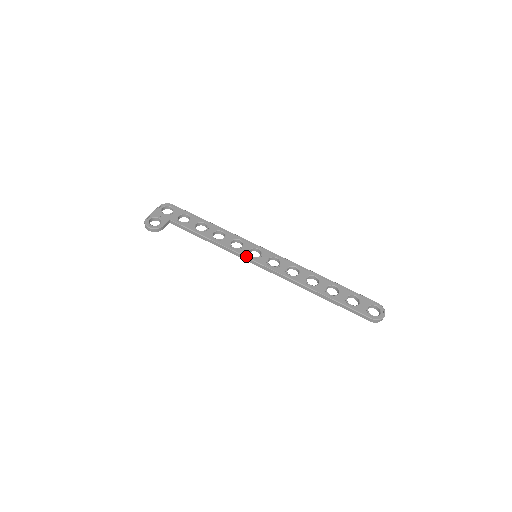
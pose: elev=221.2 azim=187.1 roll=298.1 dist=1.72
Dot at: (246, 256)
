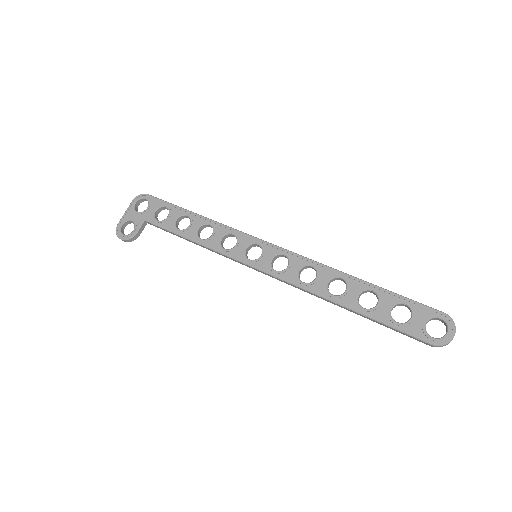
Dot at: (241, 261)
